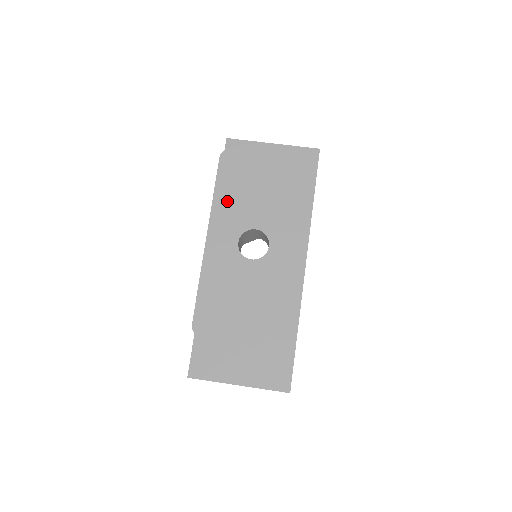
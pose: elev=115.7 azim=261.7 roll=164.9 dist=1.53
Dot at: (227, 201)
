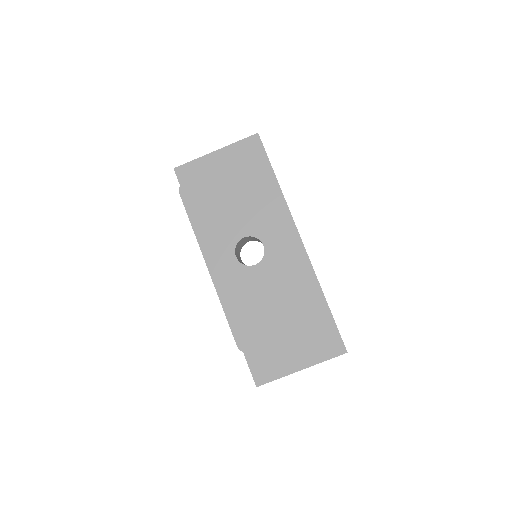
Dot at: (207, 227)
